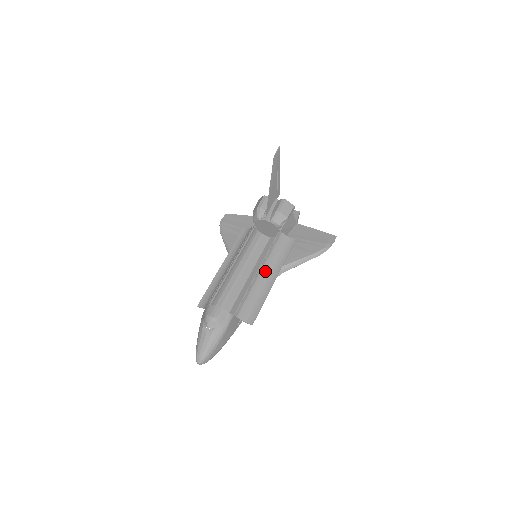
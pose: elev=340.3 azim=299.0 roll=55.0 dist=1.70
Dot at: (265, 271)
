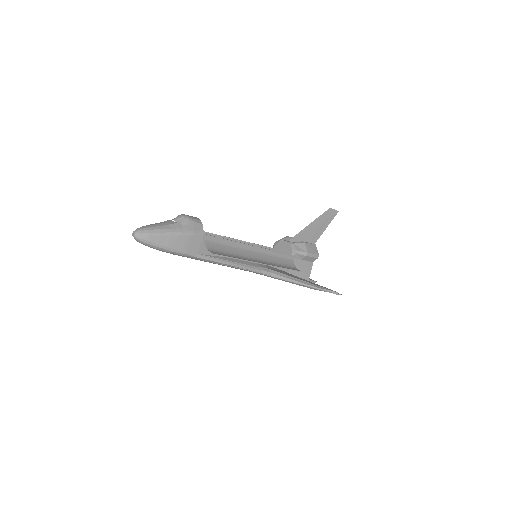
Dot at: (258, 255)
